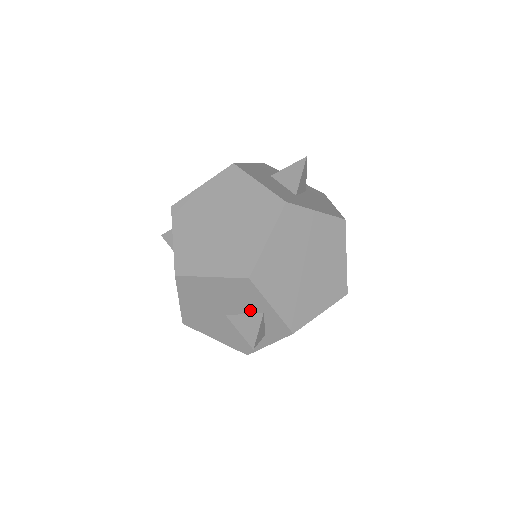
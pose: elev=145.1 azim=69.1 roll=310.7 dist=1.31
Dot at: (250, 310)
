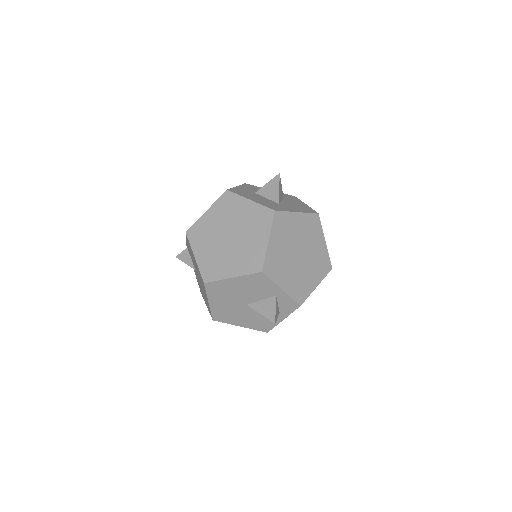
Dot at: (265, 296)
